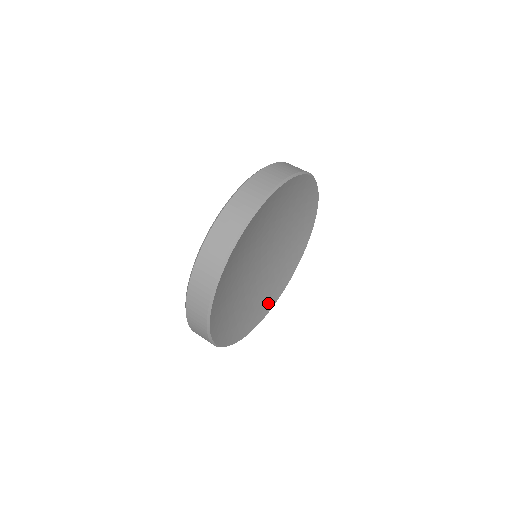
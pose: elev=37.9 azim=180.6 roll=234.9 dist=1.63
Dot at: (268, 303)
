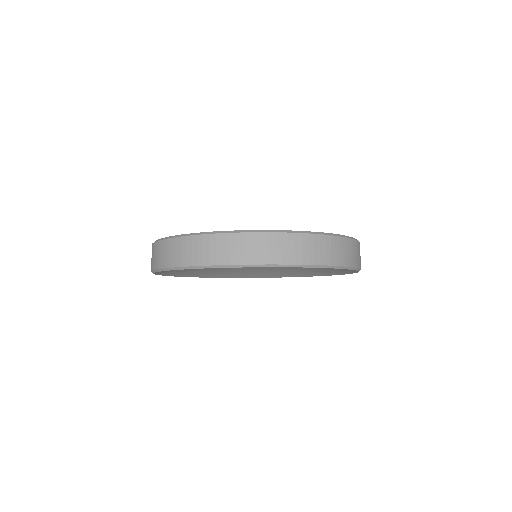
Dot at: (269, 274)
